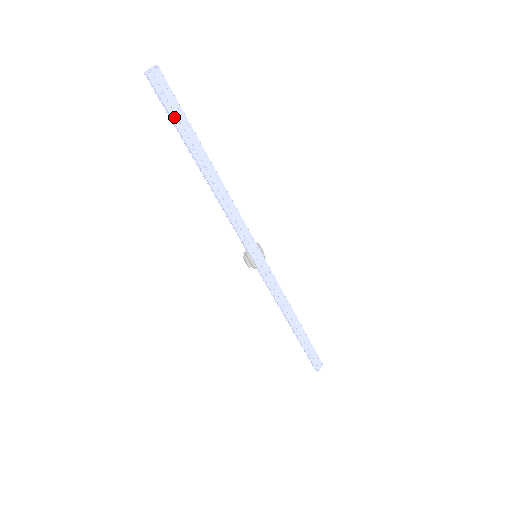
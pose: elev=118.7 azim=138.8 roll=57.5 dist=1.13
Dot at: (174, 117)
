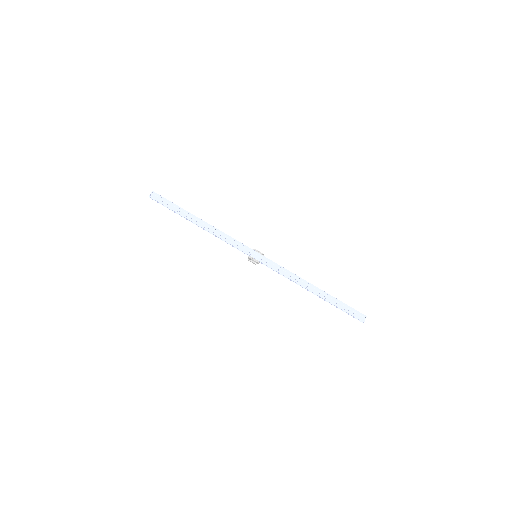
Dot at: (170, 207)
